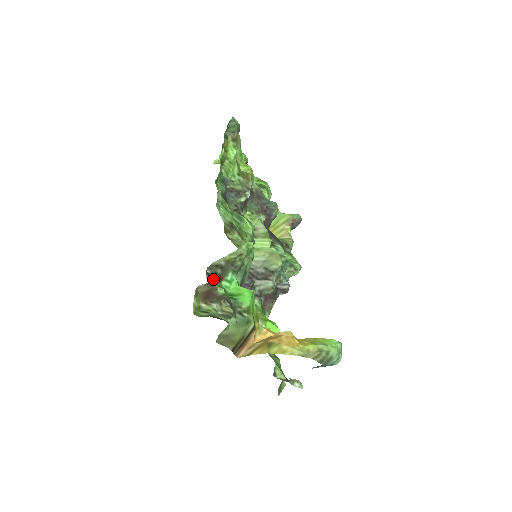
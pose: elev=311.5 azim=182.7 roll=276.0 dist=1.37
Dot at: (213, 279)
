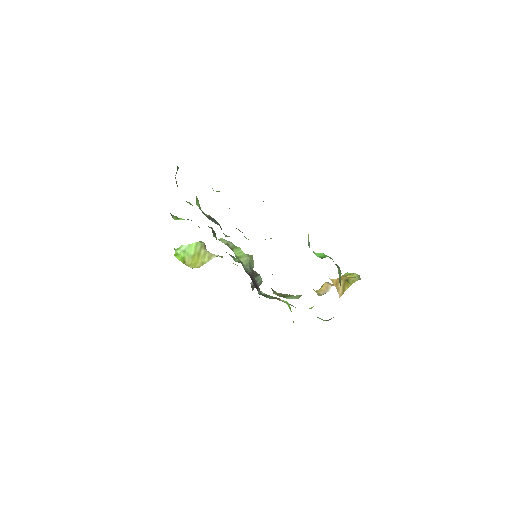
Dot at: occluded
